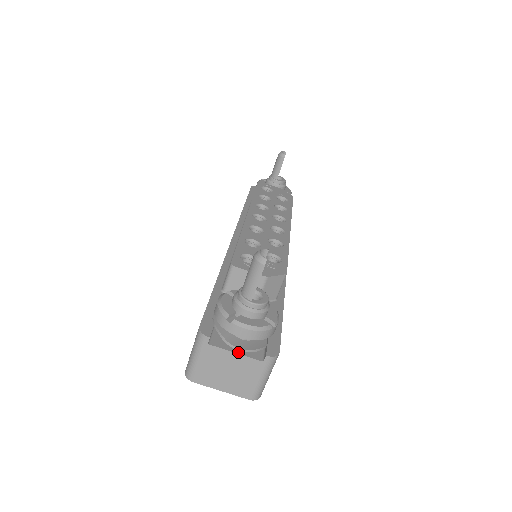
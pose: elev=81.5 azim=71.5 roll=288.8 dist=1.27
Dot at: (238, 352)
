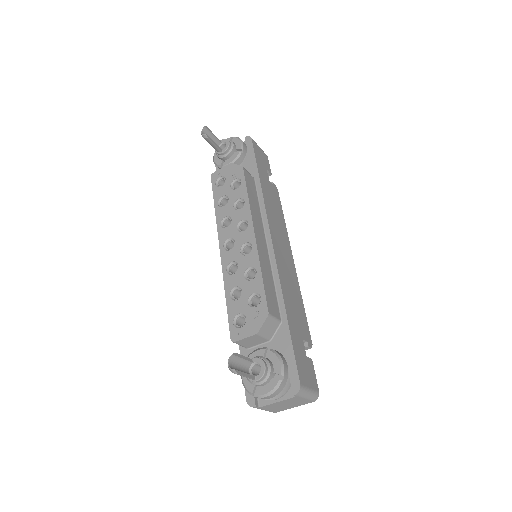
Dot at: (278, 400)
